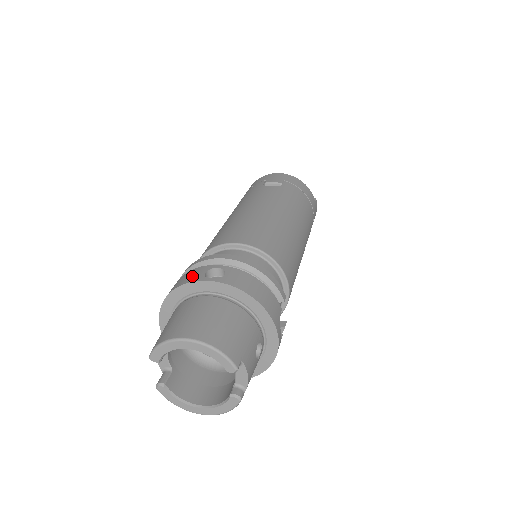
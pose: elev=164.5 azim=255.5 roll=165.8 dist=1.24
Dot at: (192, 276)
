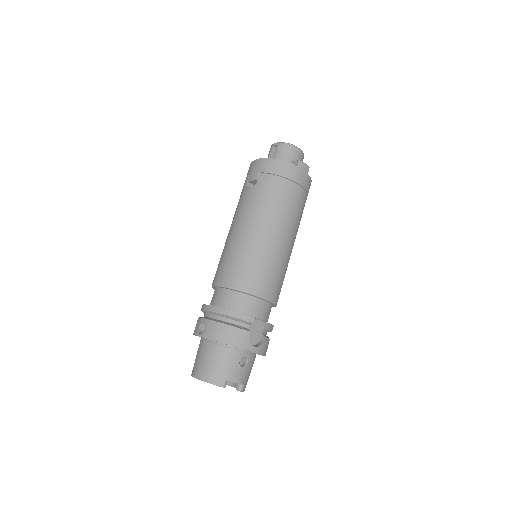
Dot at: (196, 328)
